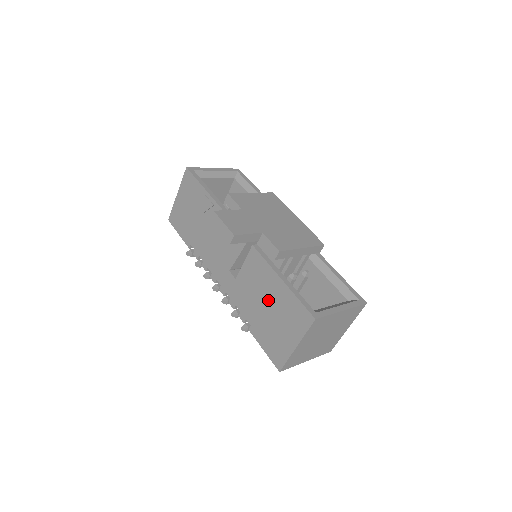
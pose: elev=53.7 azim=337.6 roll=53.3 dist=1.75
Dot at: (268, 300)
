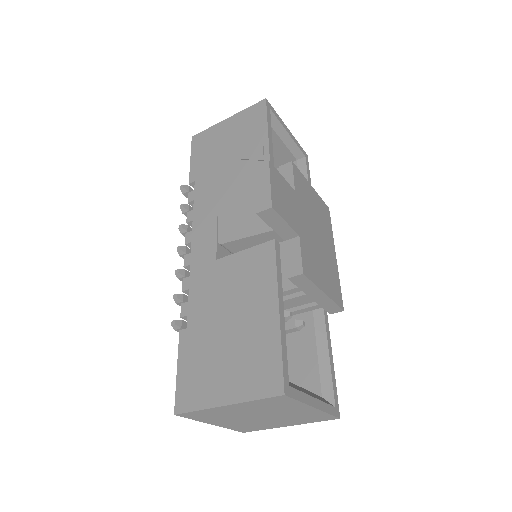
Dot at: (238, 317)
